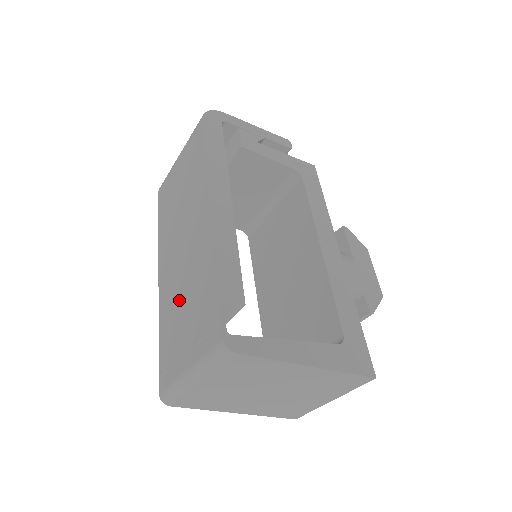
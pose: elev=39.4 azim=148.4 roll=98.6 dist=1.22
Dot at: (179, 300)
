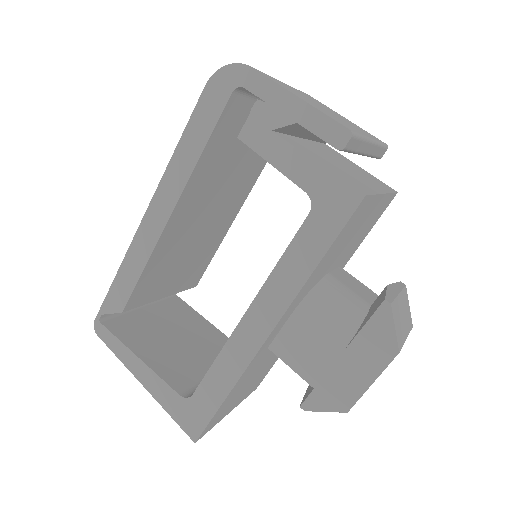
Dot at: occluded
